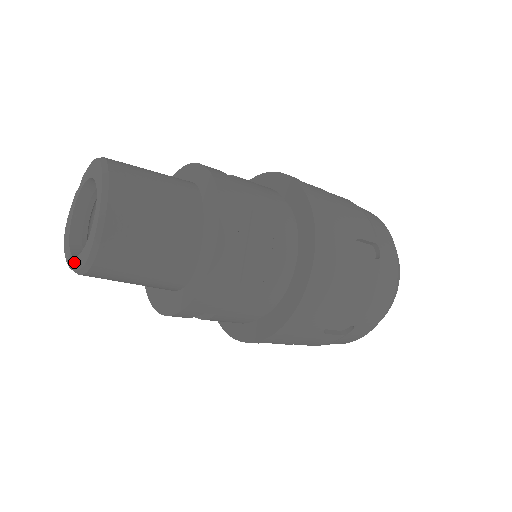
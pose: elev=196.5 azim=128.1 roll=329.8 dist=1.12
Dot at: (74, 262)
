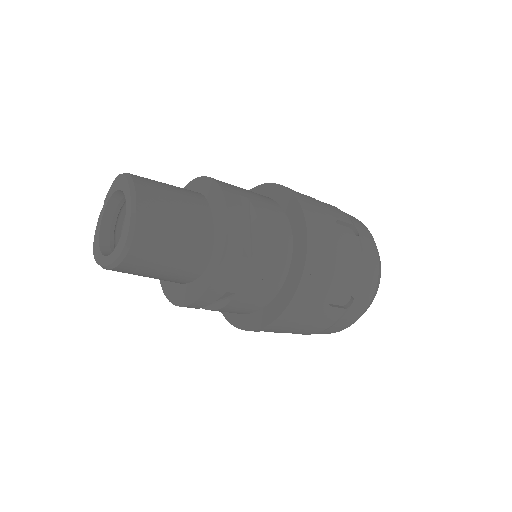
Dot at: (110, 258)
